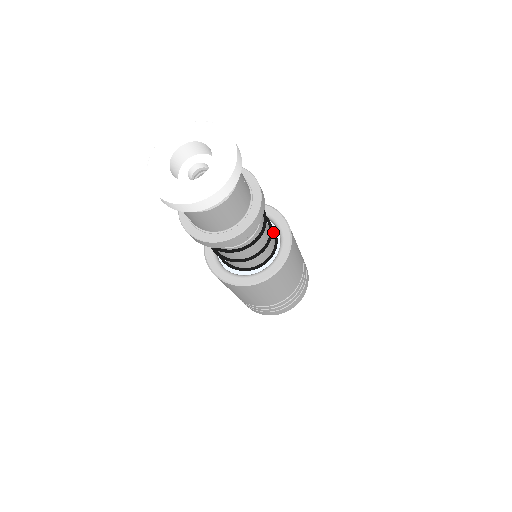
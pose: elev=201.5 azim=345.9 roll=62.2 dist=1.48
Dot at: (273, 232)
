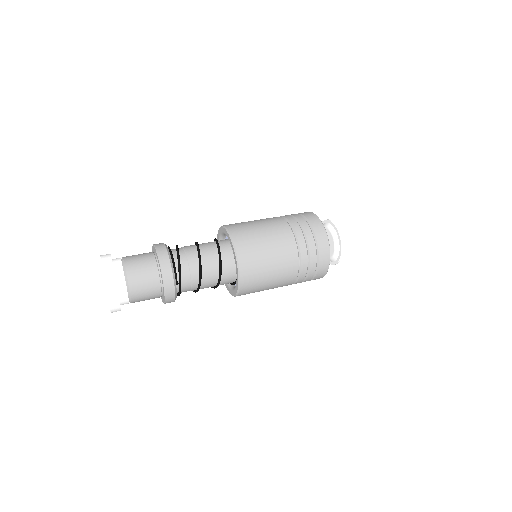
Dot at: occluded
